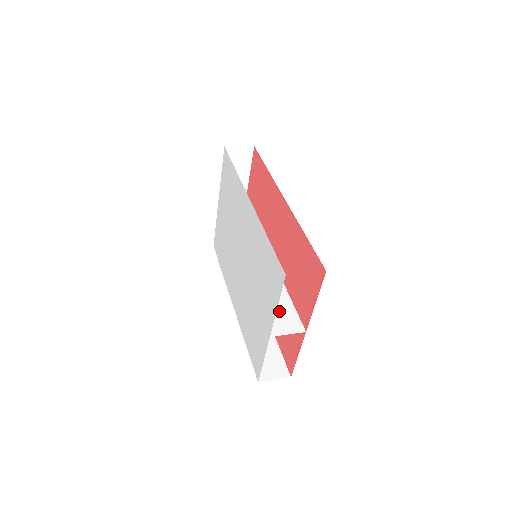
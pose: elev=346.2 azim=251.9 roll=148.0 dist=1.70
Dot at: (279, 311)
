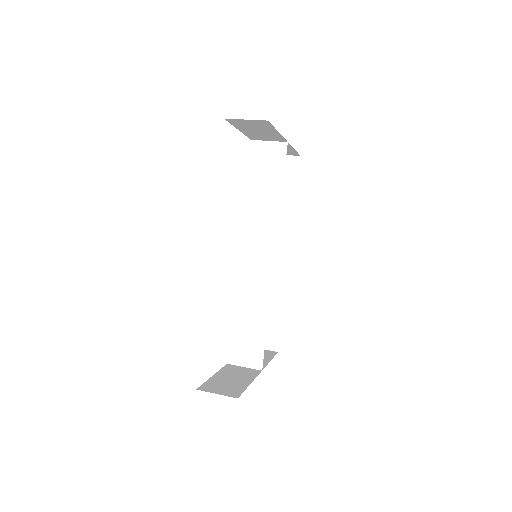
Dot at: (248, 338)
